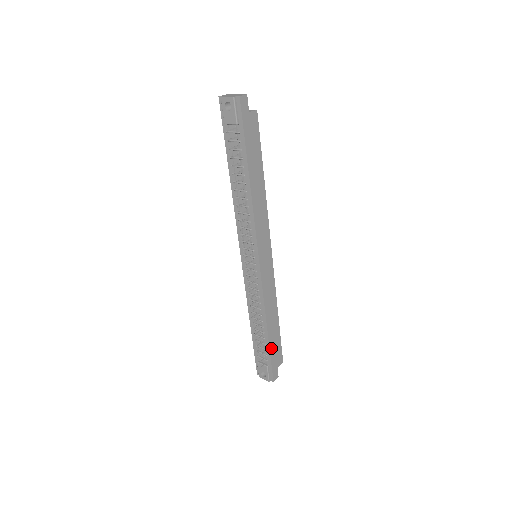
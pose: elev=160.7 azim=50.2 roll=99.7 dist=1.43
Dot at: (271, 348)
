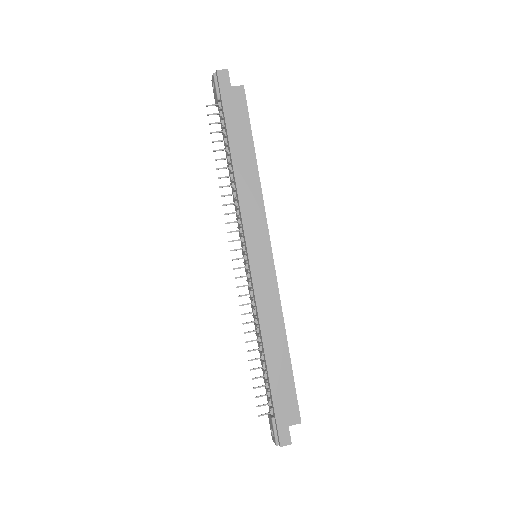
Dot at: (274, 388)
